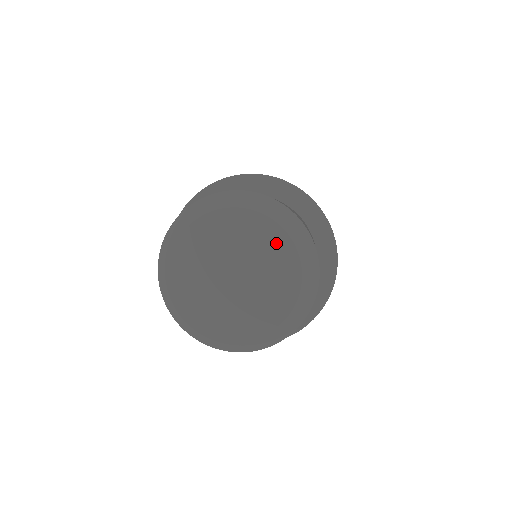
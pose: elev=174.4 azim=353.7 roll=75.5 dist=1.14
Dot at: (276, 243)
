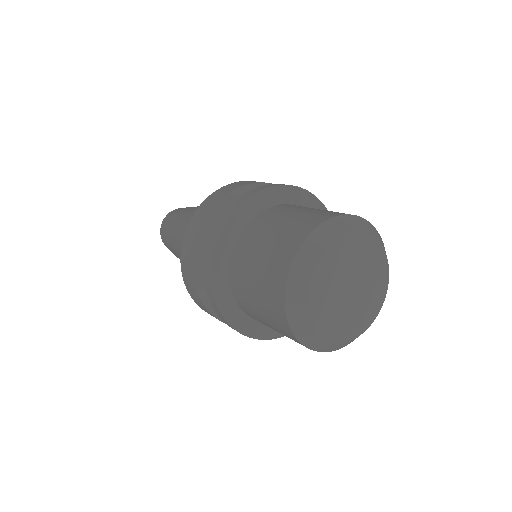
Dot at: (381, 276)
